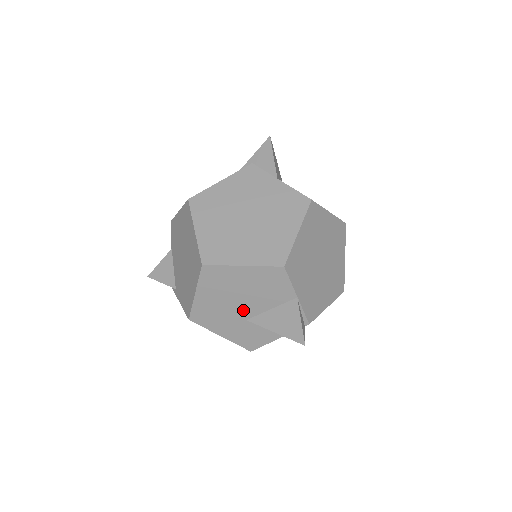
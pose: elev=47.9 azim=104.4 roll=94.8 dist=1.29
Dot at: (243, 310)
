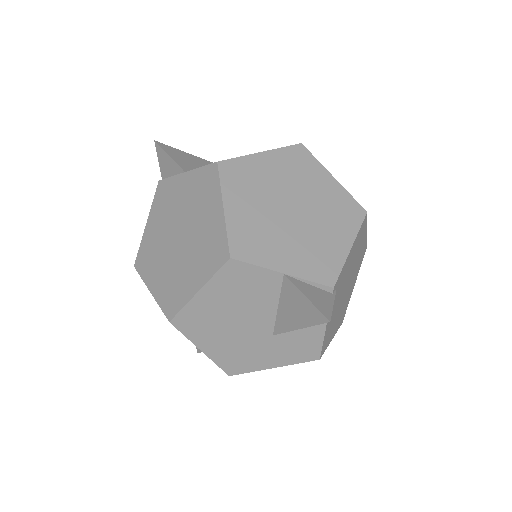
Dot at: (257, 329)
